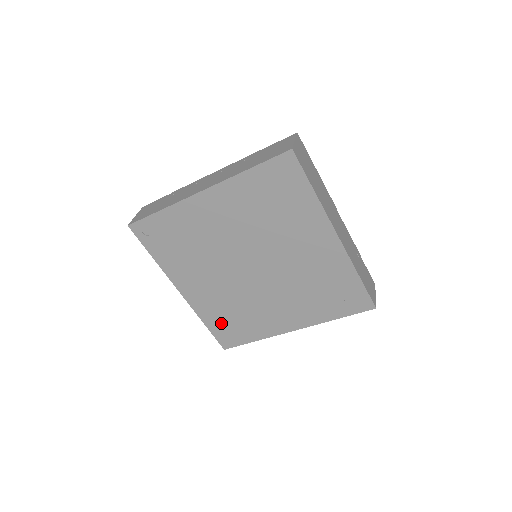
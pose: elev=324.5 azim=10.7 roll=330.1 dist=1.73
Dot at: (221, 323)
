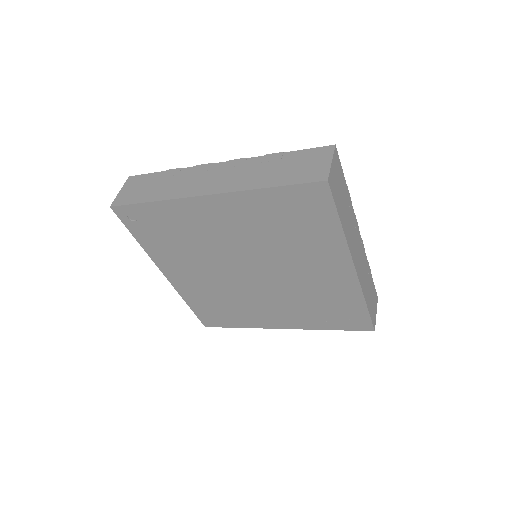
Dot at: (206, 307)
